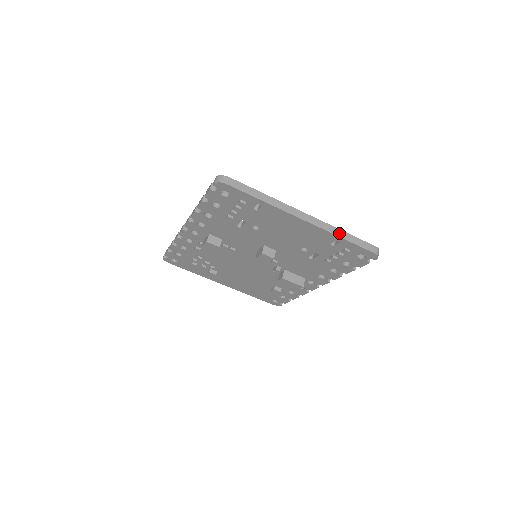
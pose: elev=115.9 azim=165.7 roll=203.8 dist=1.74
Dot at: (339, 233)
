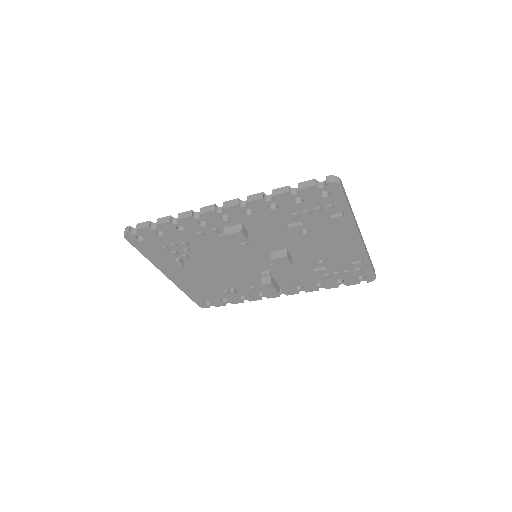
Dot at: (368, 255)
